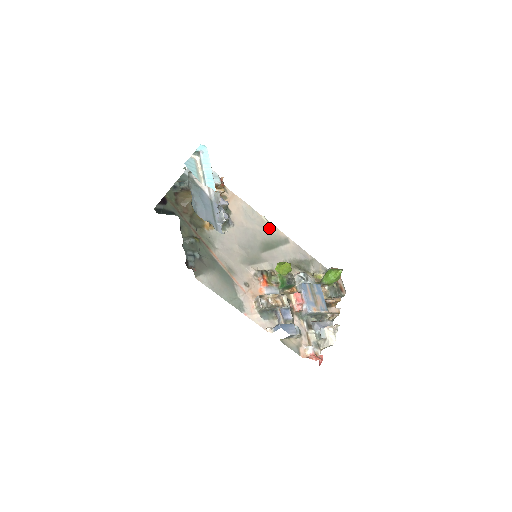
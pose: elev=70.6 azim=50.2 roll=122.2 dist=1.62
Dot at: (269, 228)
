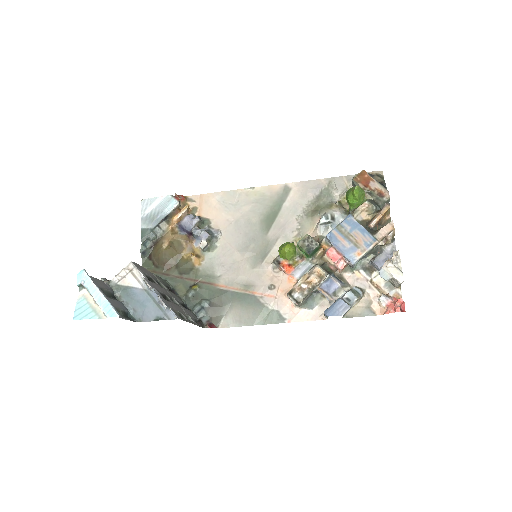
Dot at: (259, 195)
